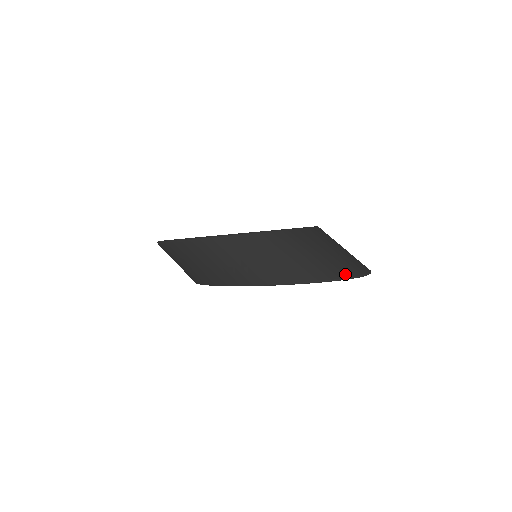
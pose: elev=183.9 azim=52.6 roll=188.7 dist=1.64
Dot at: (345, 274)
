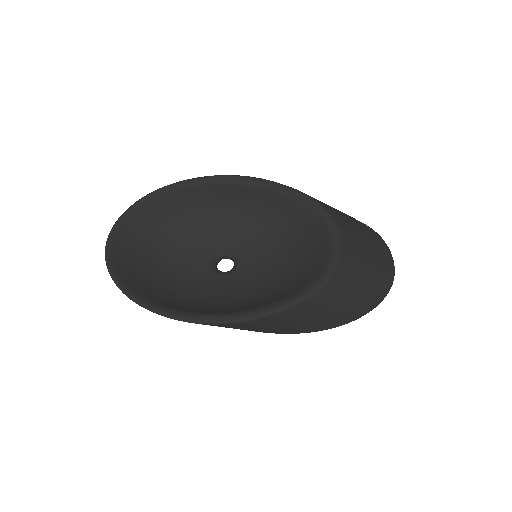
Dot at: (386, 289)
